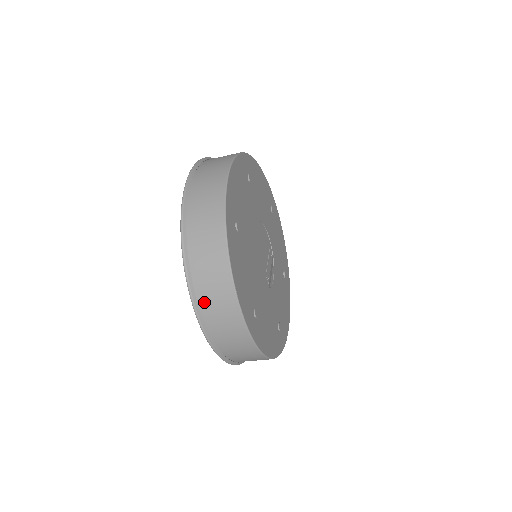
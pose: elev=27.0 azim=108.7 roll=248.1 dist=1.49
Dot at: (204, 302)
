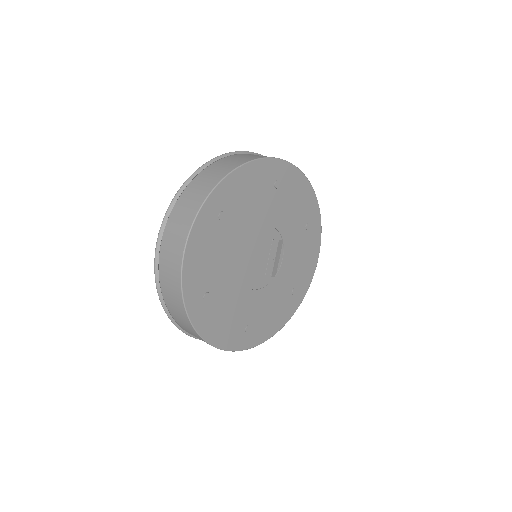
Dot at: occluded
